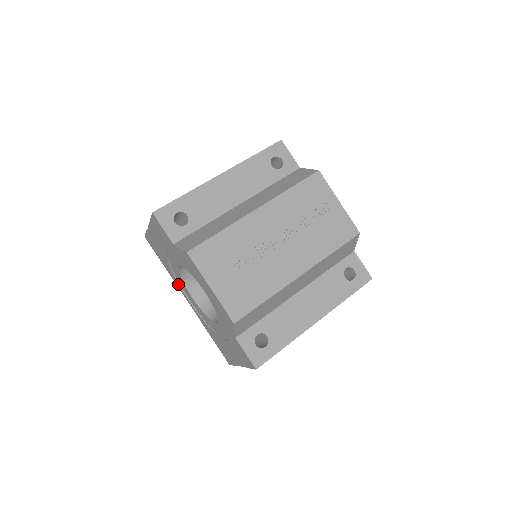
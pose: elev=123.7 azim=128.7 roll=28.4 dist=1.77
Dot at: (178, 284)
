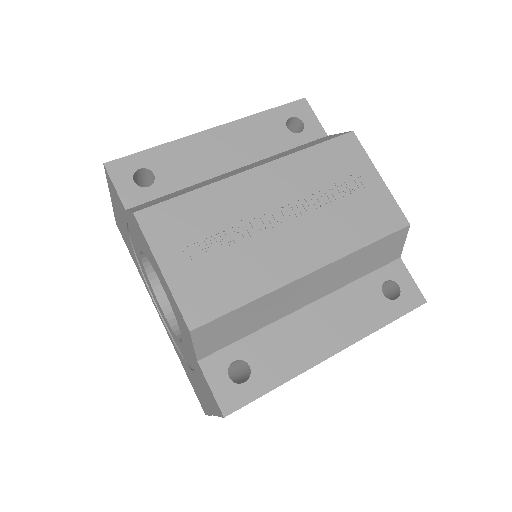
Dot at: (148, 288)
